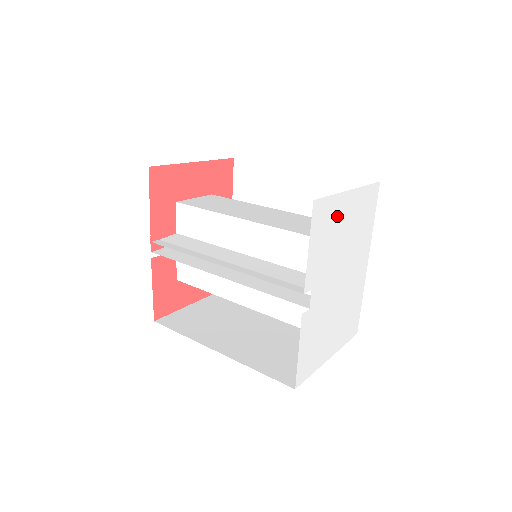
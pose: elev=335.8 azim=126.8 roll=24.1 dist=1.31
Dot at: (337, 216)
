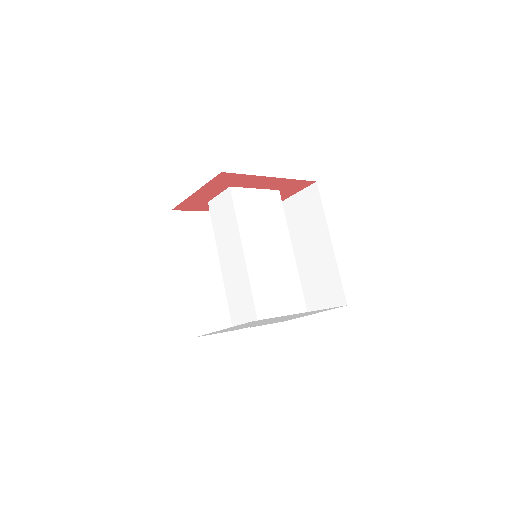
Dot at: (224, 330)
